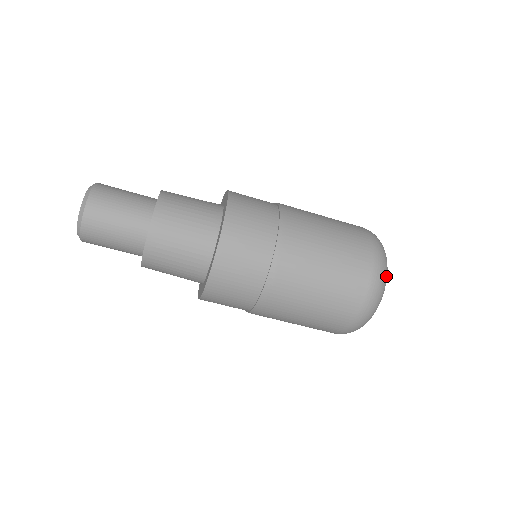
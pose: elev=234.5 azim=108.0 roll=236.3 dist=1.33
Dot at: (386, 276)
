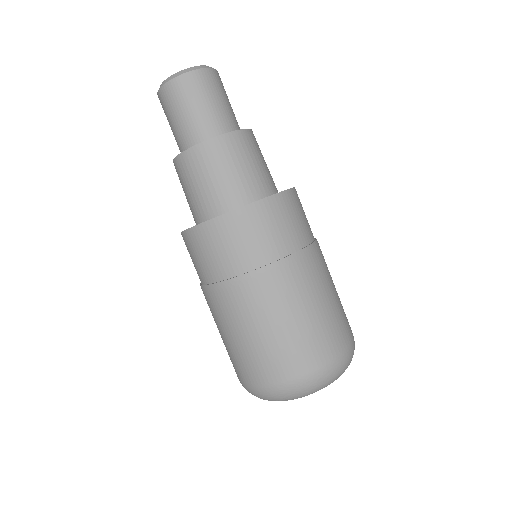
Dot at: occluded
